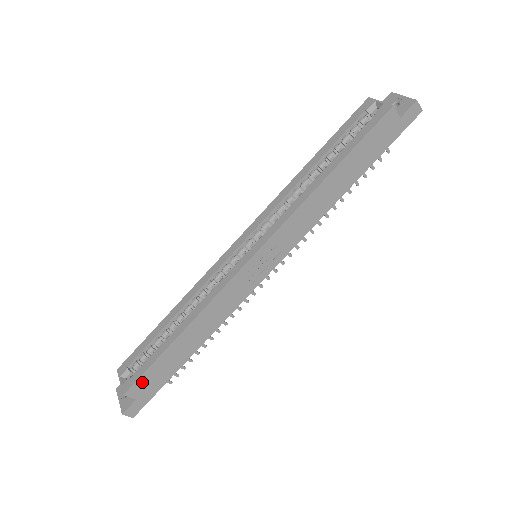
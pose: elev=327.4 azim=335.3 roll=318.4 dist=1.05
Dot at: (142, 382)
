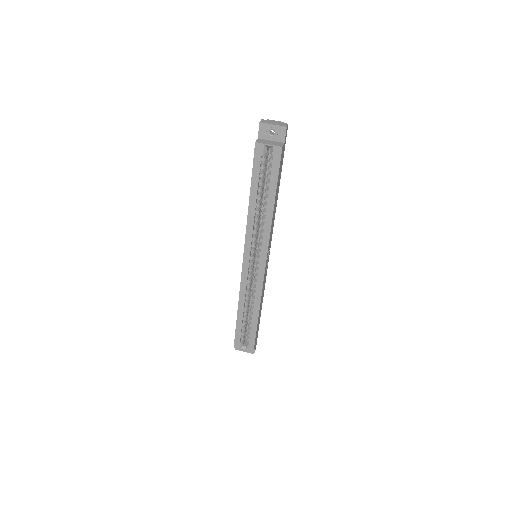
Dot at: (255, 341)
